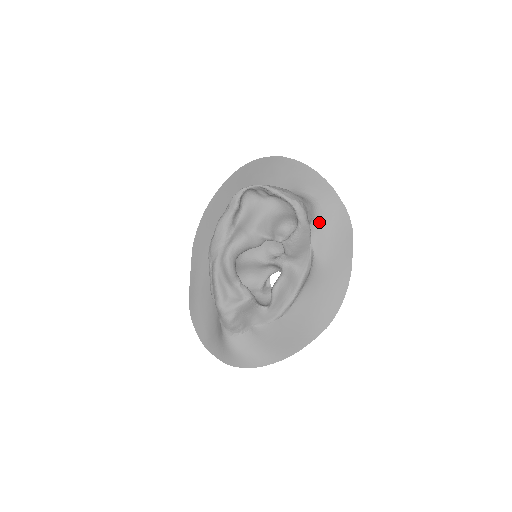
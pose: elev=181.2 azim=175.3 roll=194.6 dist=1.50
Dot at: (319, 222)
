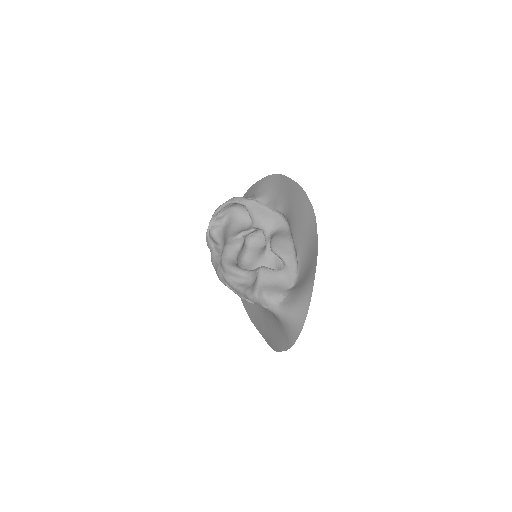
Dot at: (263, 197)
